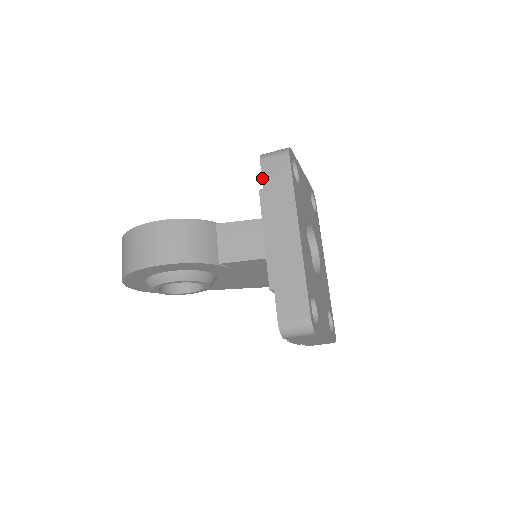
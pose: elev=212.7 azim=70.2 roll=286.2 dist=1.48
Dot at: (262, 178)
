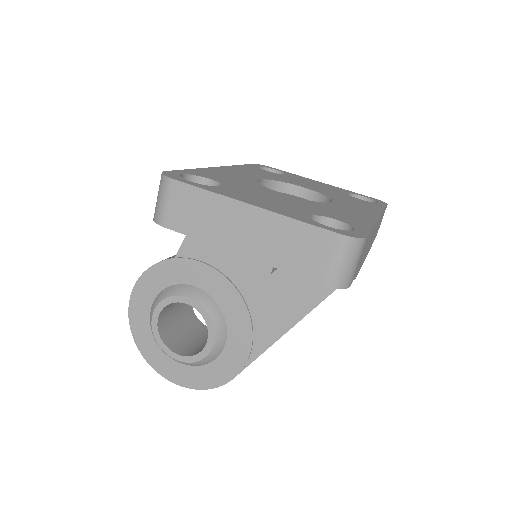
Dot at: occluded
